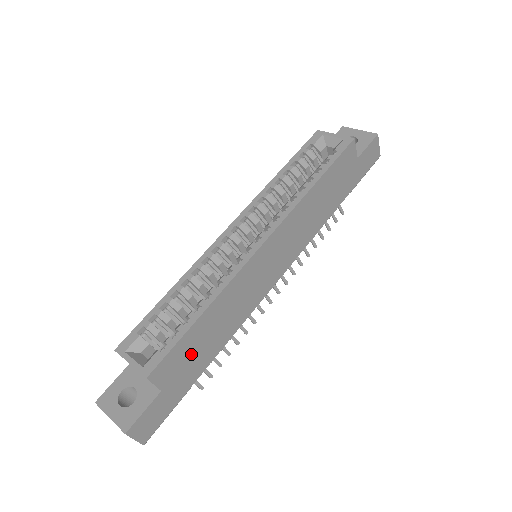
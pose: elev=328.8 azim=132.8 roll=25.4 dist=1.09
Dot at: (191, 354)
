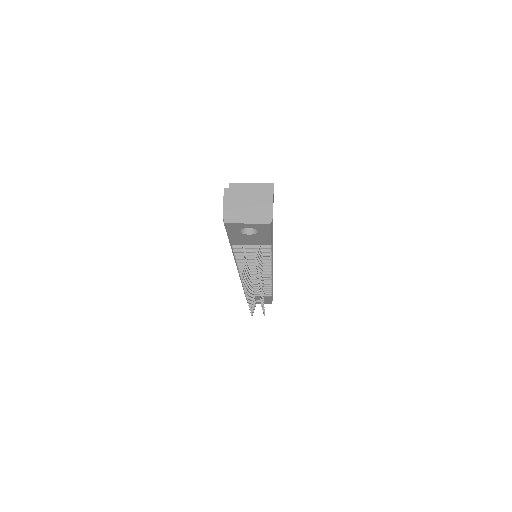
Dot at: occluded
